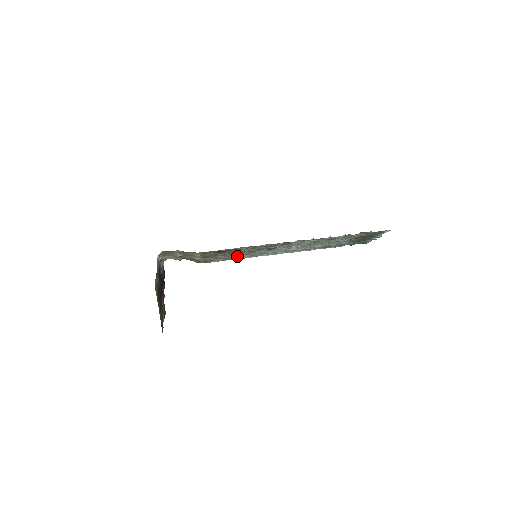
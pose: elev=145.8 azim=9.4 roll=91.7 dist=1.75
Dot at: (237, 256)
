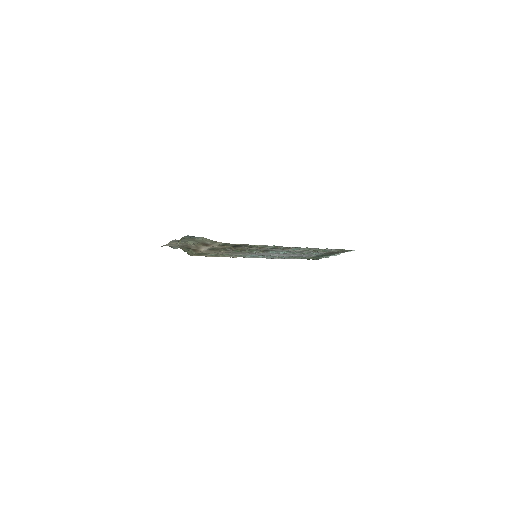
Dot at: (232, 254)
